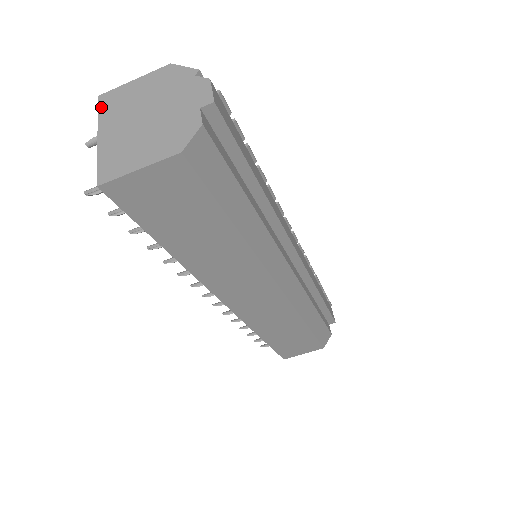
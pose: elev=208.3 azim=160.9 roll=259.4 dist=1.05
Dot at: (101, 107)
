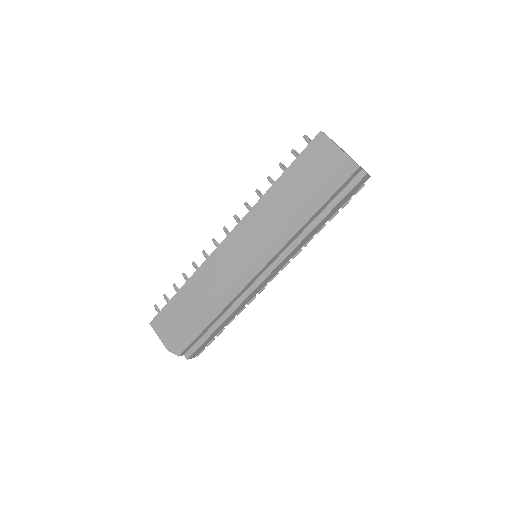
Dot at: occluded
